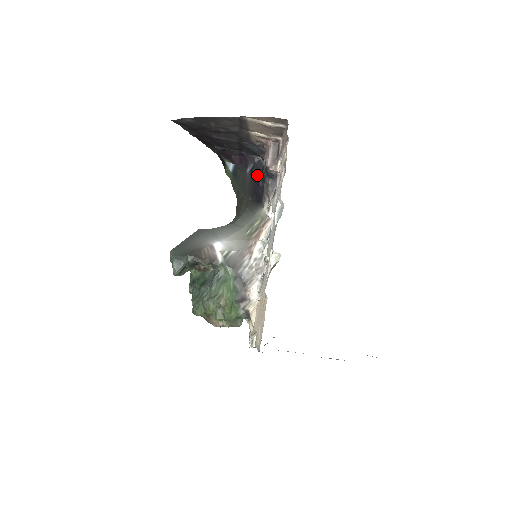
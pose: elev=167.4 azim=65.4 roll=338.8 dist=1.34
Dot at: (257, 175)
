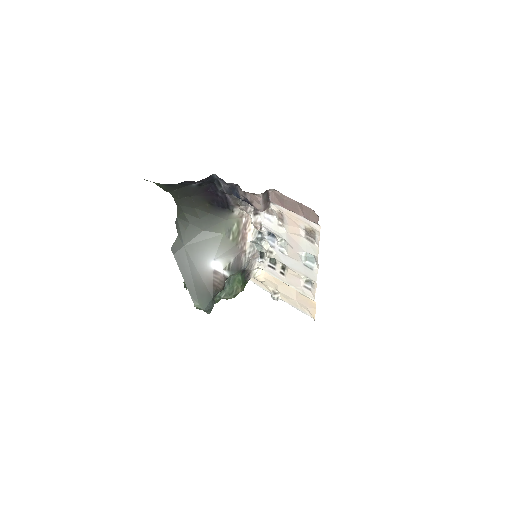
Dot at: (210, 187)
